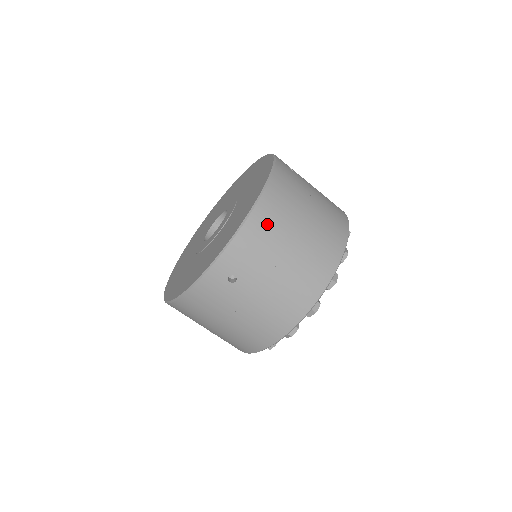
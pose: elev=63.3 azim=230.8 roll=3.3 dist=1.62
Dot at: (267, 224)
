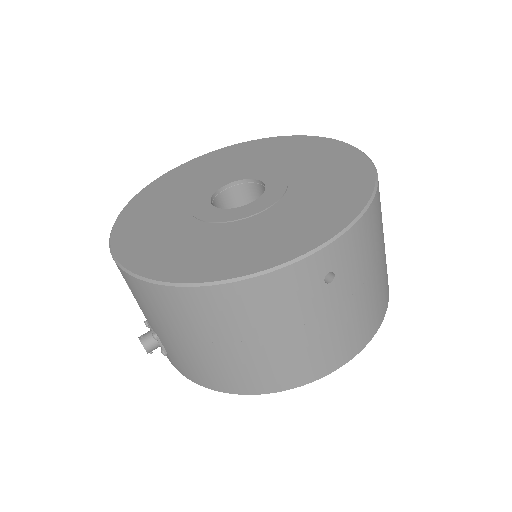
Dot at: (377, 219)
